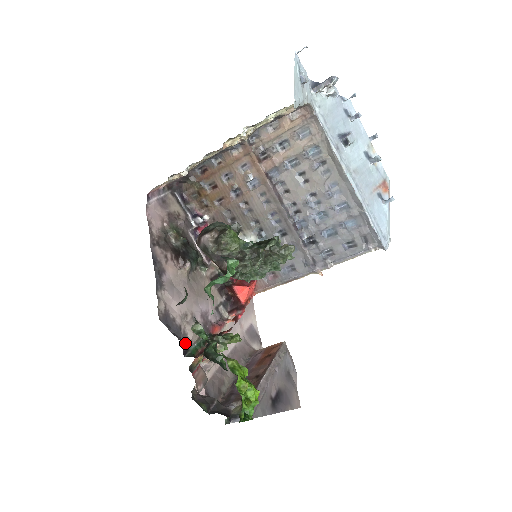
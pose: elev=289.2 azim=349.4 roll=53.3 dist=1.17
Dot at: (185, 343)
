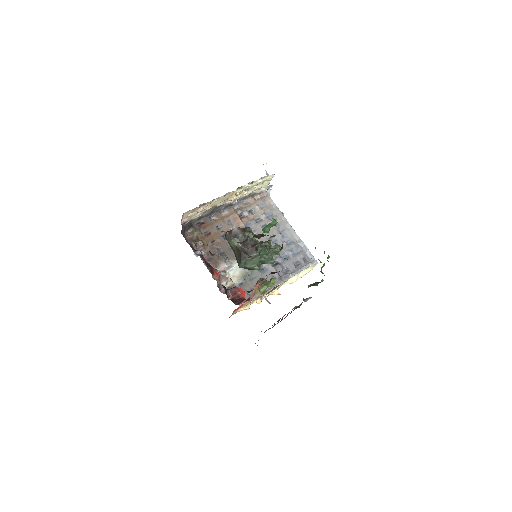
Dot at: occluded
